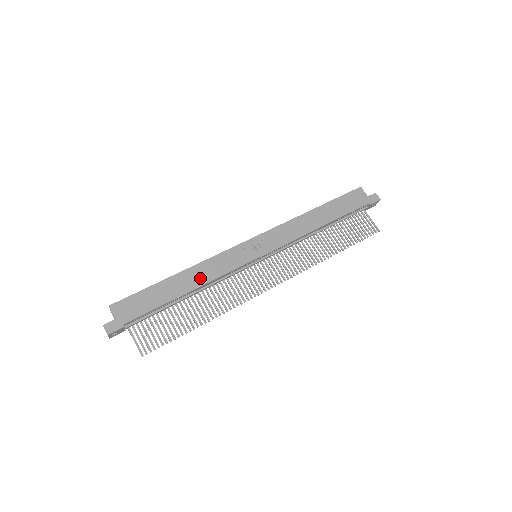
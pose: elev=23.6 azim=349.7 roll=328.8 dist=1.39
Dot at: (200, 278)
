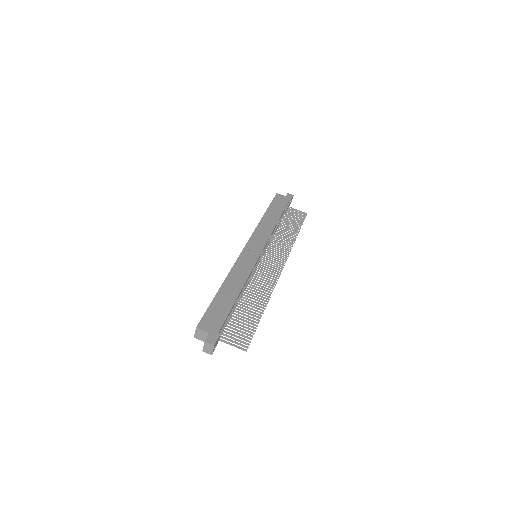
Dot at: (238, 281)
